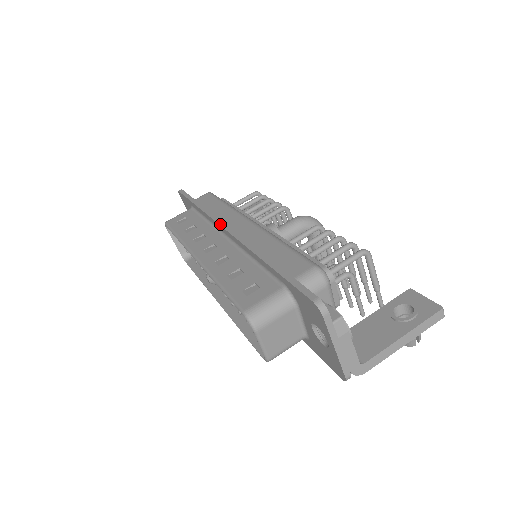
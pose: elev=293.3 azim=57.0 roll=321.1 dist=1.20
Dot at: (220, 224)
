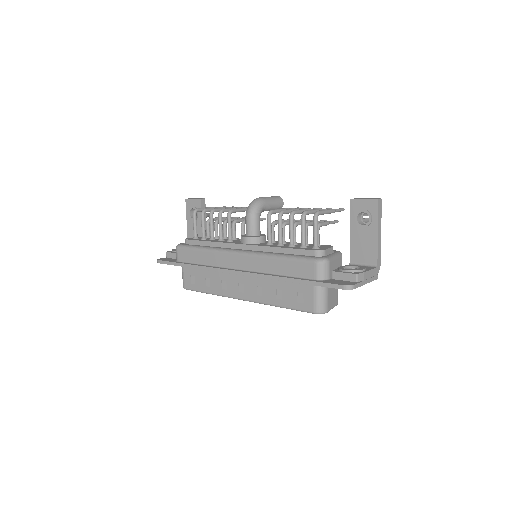
Dot at: occluded
